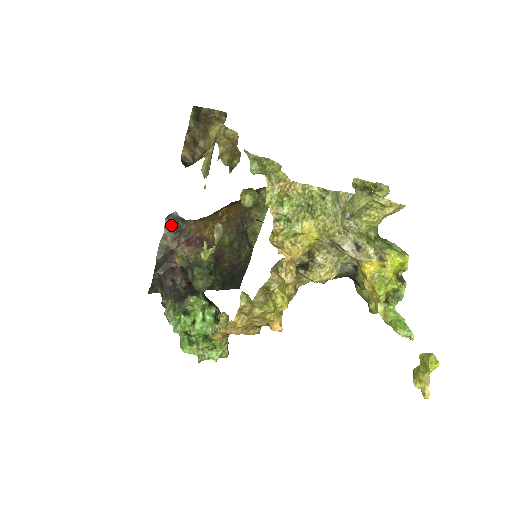
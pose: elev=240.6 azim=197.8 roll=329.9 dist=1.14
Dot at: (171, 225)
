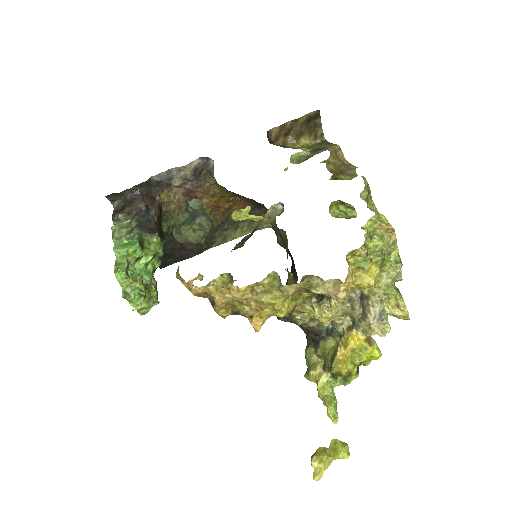
Dot at: (198, 166)
